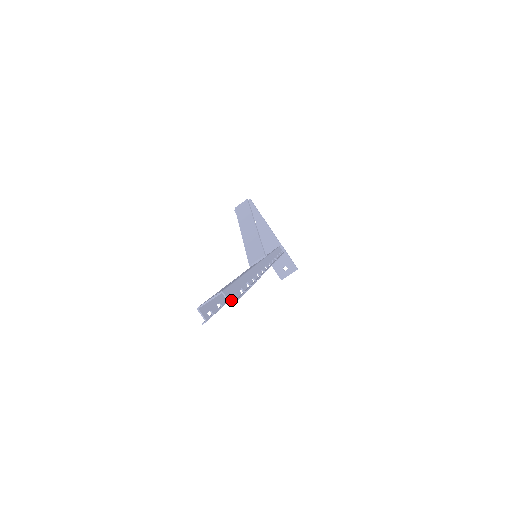
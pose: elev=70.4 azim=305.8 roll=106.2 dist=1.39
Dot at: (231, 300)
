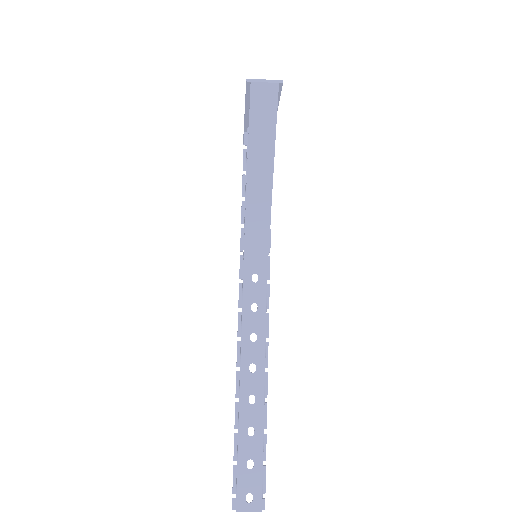
Dot at: (262, 505)
